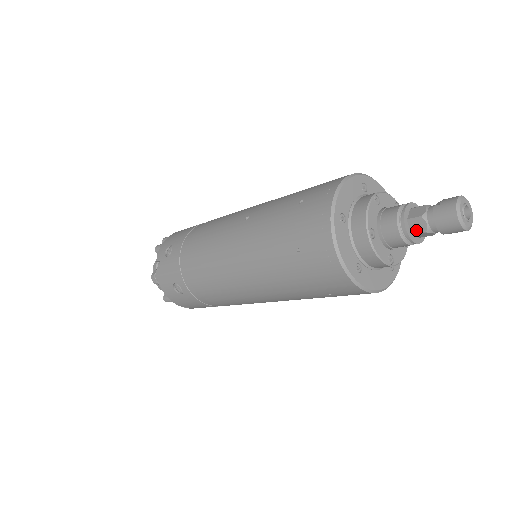
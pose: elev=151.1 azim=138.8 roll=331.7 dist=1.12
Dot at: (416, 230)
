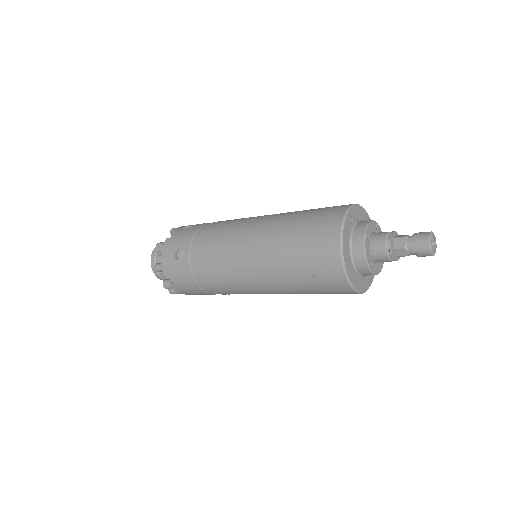
Dot at: (397, 245)
